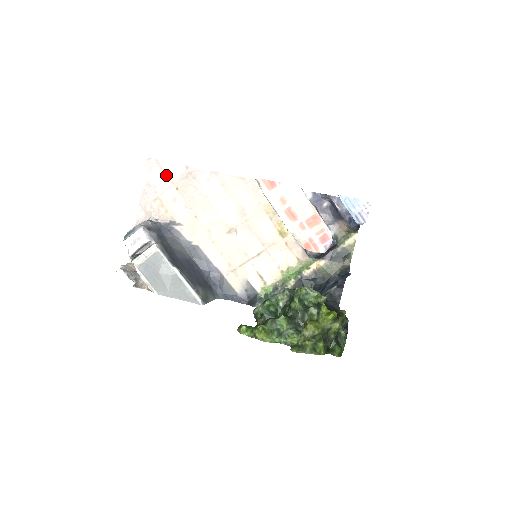
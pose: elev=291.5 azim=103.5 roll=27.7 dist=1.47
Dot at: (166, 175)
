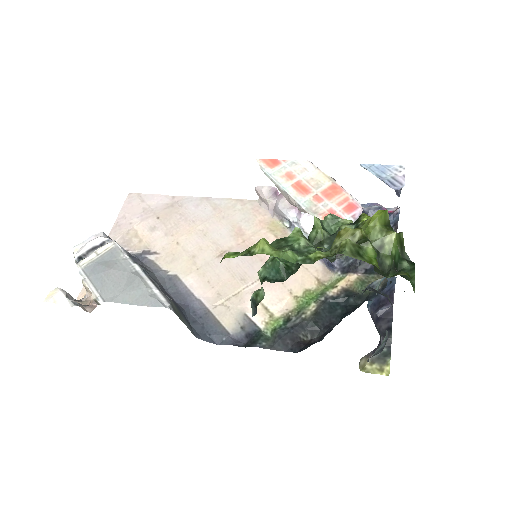
Dot at: (147, 206)
